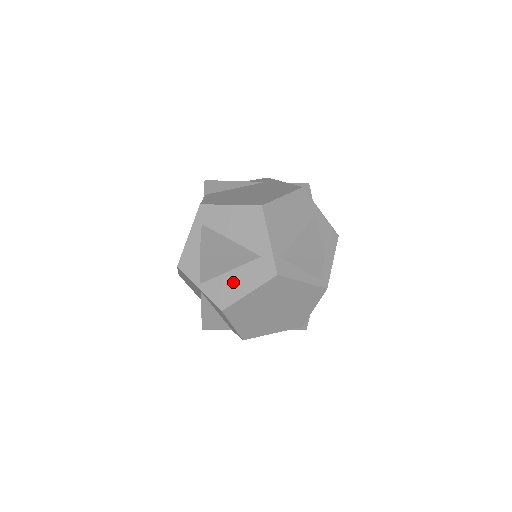
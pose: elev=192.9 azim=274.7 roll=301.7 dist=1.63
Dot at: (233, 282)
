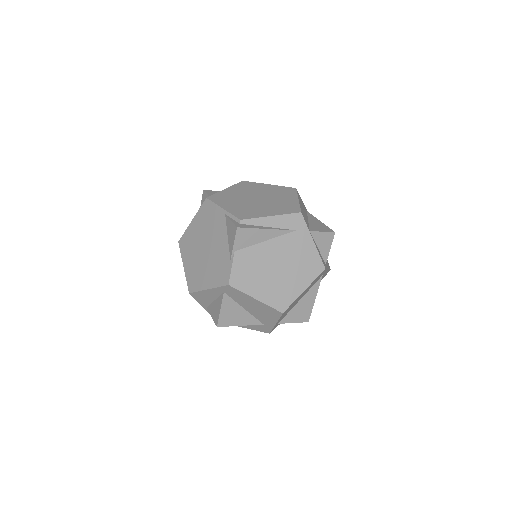
Dot at: occluded
